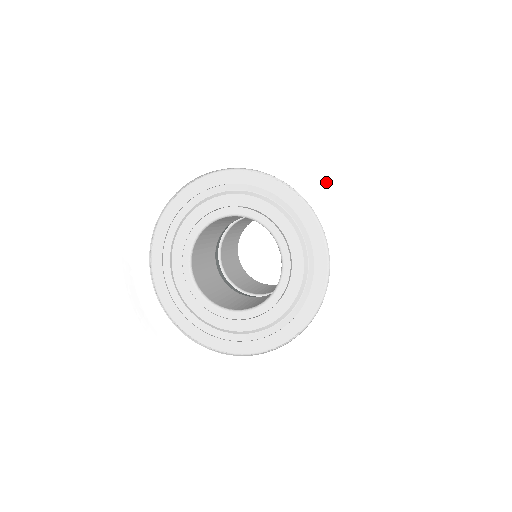
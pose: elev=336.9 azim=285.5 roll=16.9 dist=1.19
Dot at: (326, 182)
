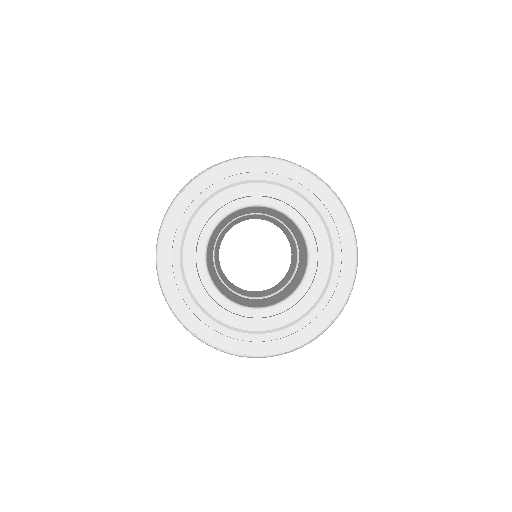
Dot at: (344, 165)
